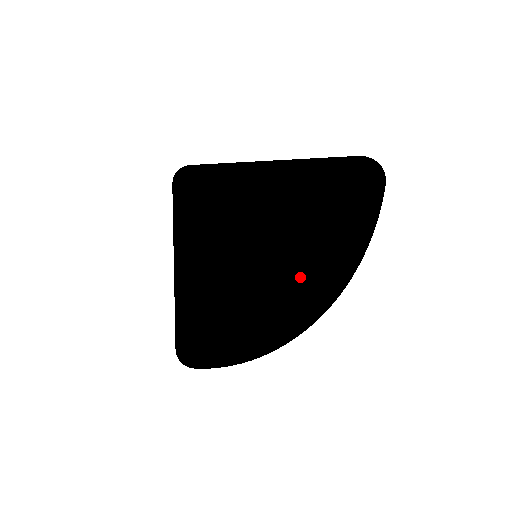
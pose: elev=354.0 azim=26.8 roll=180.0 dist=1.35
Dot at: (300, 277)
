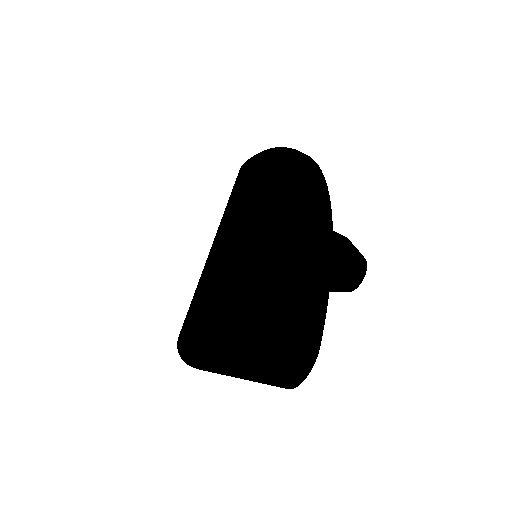
Dot at: (260, 180)
